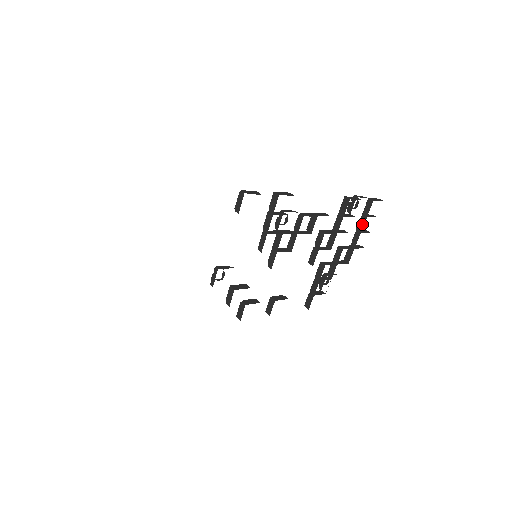
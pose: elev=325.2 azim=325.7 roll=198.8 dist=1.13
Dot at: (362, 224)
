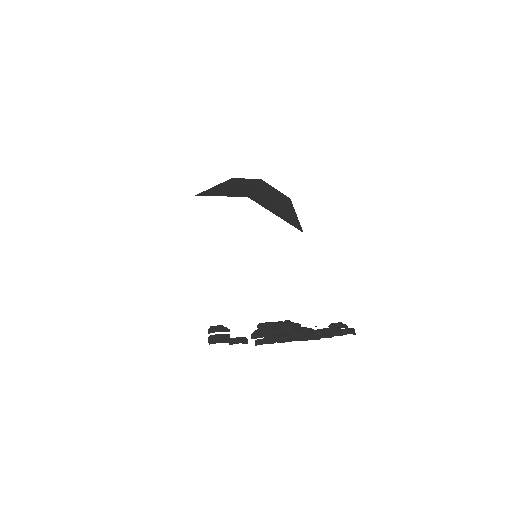
Dot at: (331, 335)
